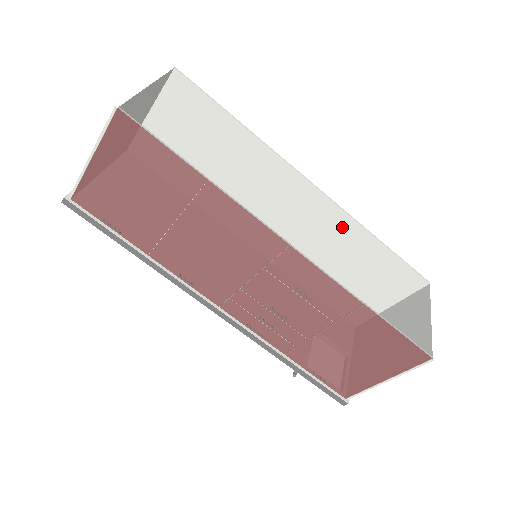
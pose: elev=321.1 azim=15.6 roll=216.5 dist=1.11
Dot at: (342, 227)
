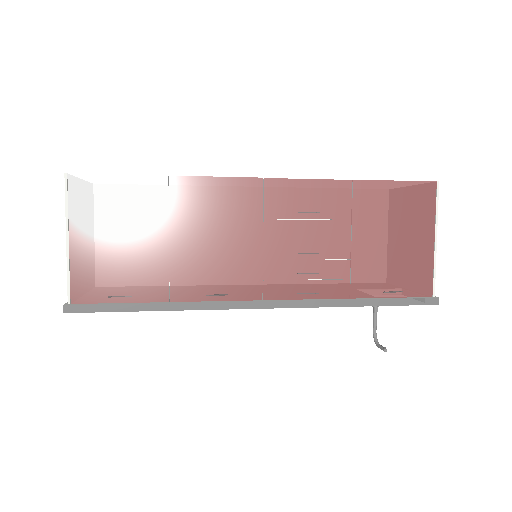
Dot at: occluded
